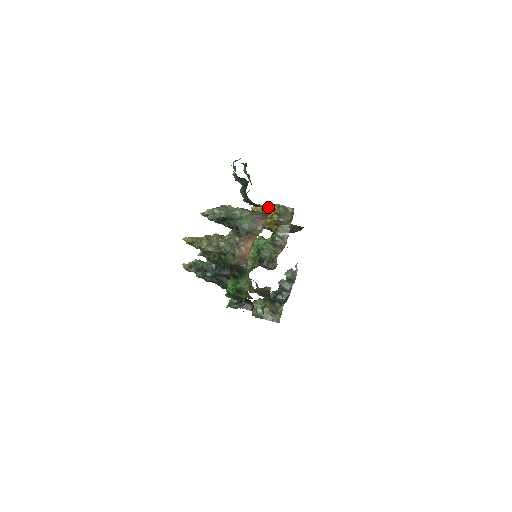
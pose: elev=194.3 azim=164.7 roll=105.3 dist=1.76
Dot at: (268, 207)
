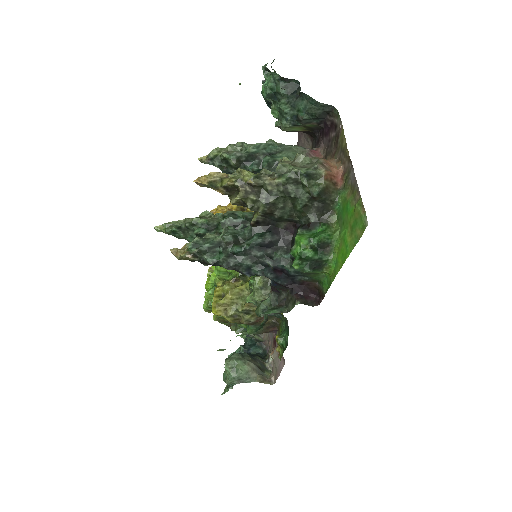
Dot at: occluded
